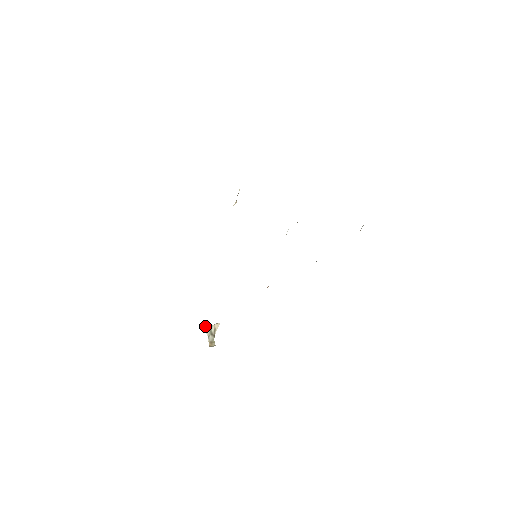
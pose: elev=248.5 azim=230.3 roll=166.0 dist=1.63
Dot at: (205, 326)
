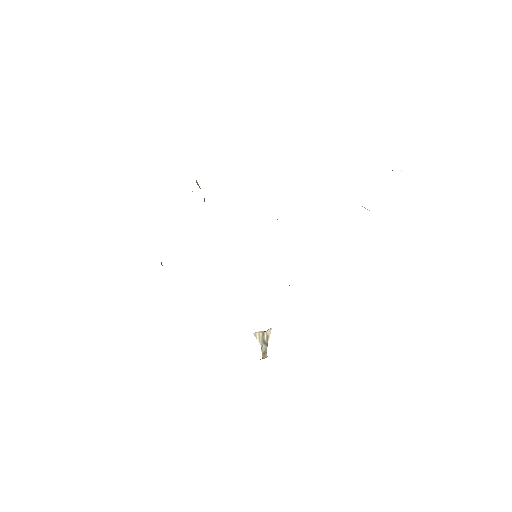
Dot at: (257, 335)
